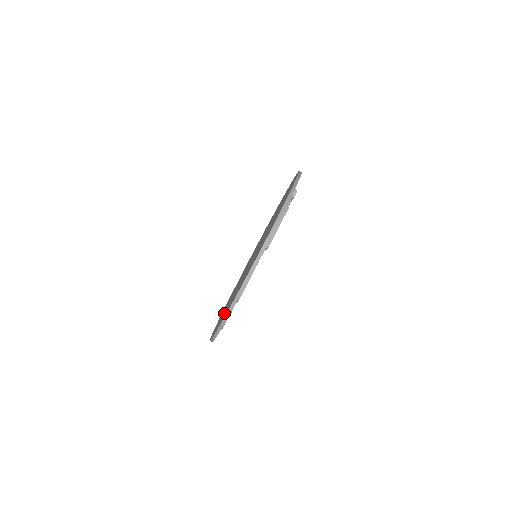
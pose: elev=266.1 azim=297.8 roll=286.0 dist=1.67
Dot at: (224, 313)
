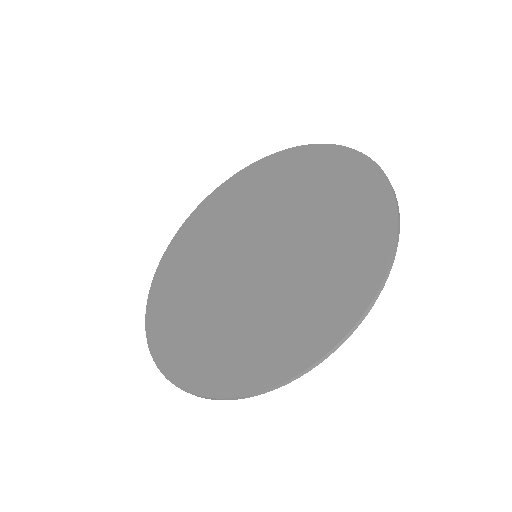
Dot at: (174, 286)
